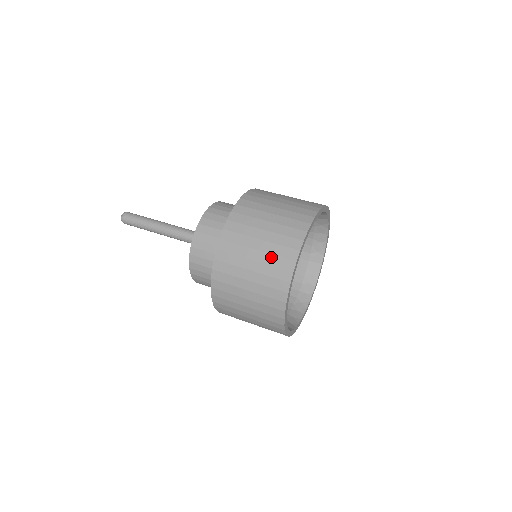
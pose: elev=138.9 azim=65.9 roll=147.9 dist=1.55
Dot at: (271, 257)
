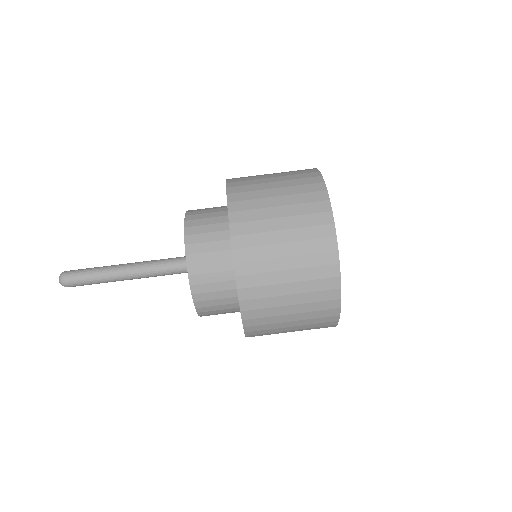
Dot at: occluded
